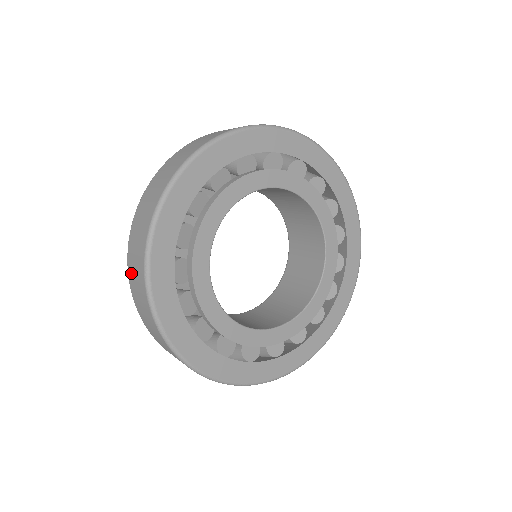
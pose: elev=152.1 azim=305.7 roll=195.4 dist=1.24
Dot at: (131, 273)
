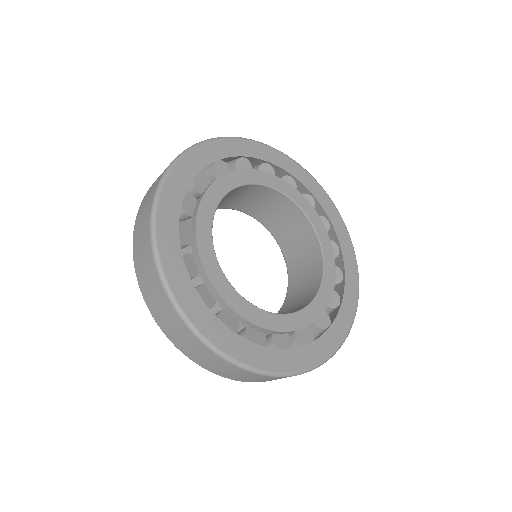
Dot at: (136, 240)
